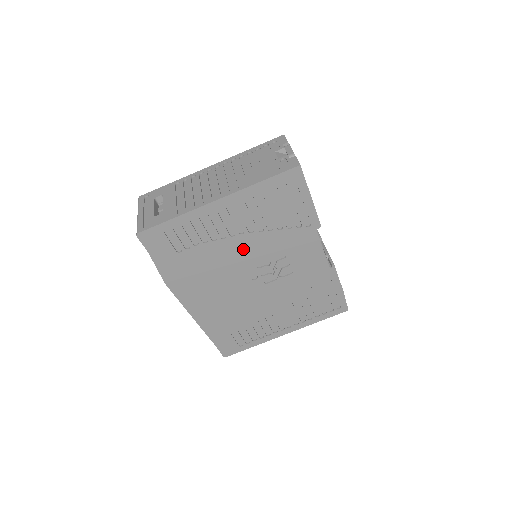
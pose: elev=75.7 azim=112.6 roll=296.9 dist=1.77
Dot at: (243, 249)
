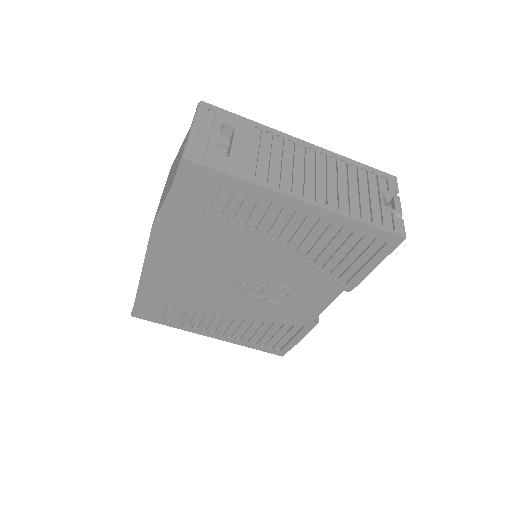
Dot at: (266, 255)
